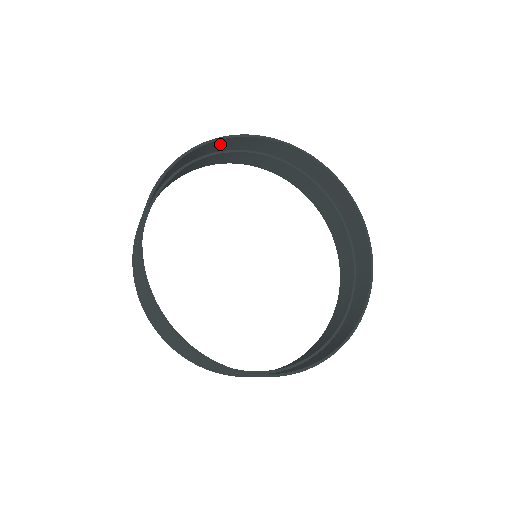
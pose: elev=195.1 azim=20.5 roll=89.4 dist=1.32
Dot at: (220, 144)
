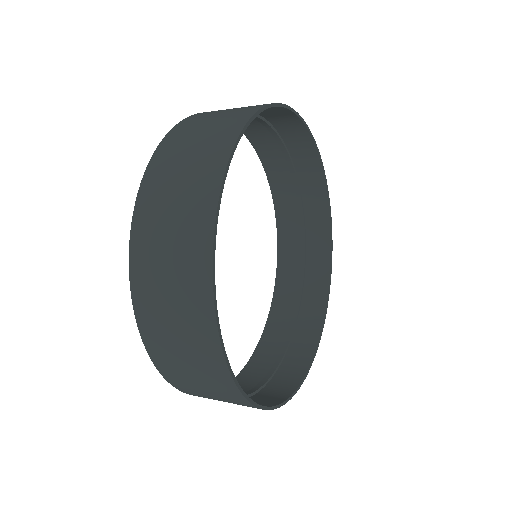
Dot at: (292, 124)
